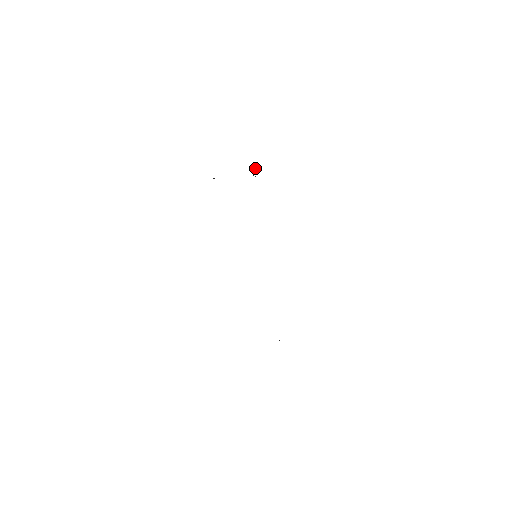
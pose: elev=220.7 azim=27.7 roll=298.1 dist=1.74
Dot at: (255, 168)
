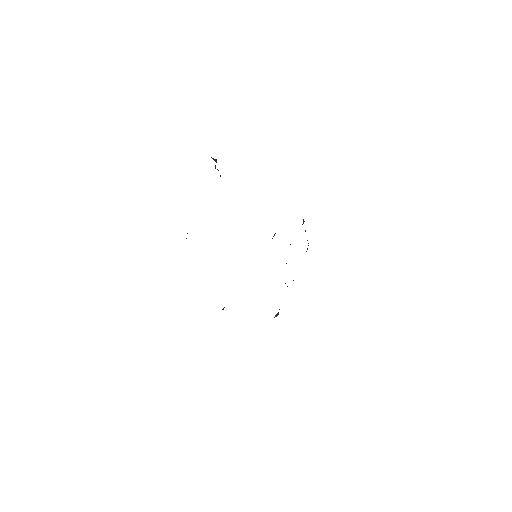
Dot at: occluded
